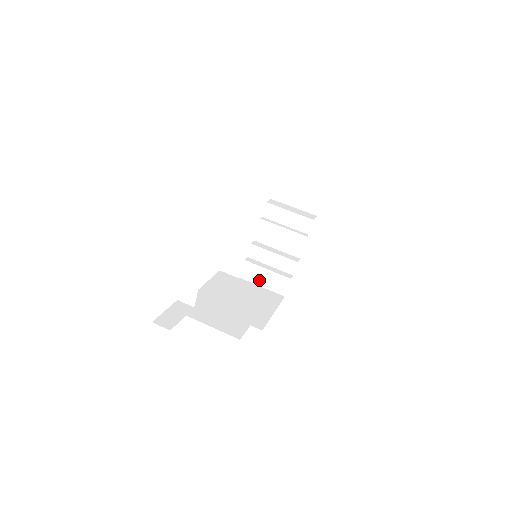
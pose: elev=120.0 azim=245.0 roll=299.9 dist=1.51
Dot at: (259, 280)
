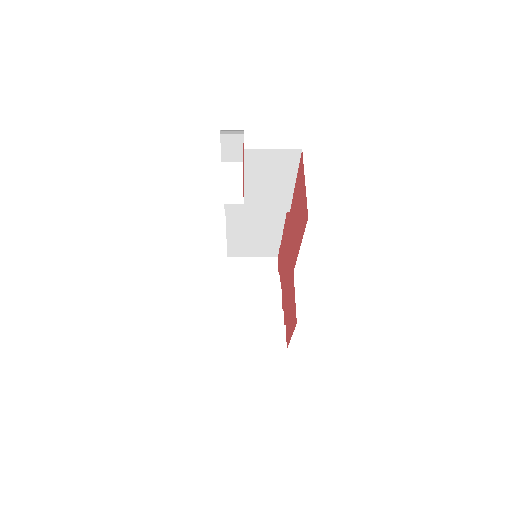
Dot at: (250, 342)
